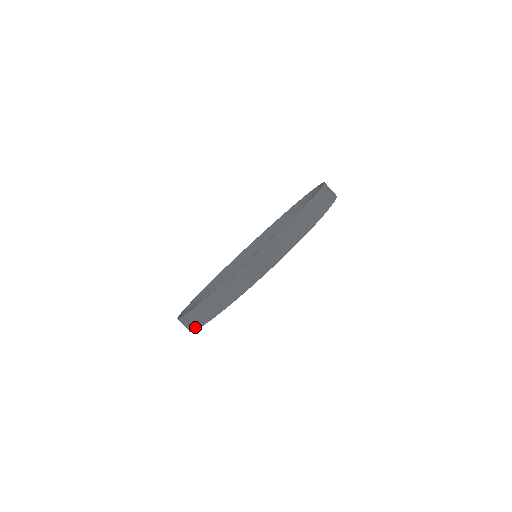
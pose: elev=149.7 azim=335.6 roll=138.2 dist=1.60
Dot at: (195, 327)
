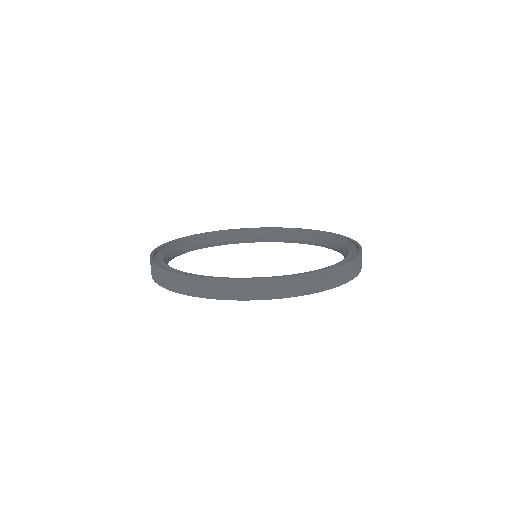
Dot at: occluded
